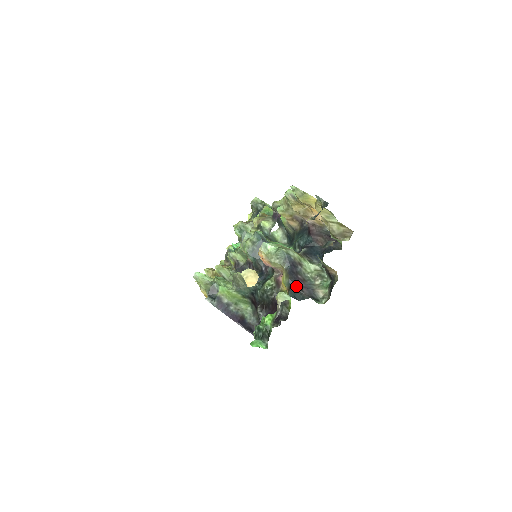
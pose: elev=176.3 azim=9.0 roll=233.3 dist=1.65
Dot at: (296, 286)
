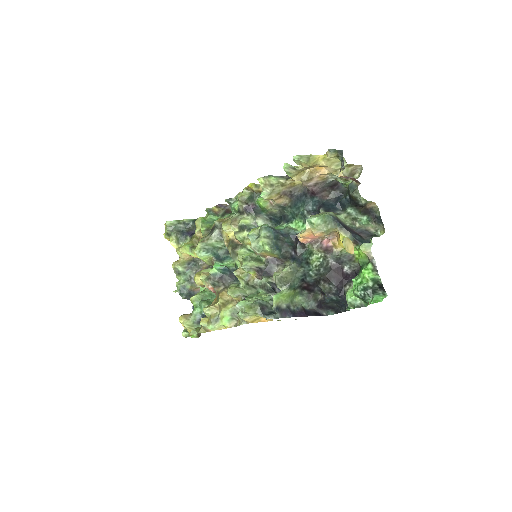
Dot at: (357, 235)
